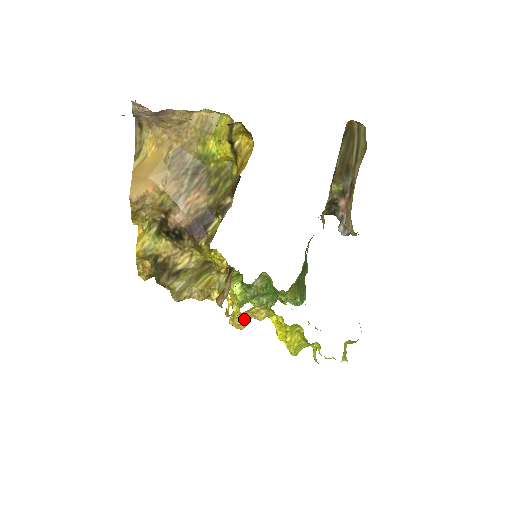
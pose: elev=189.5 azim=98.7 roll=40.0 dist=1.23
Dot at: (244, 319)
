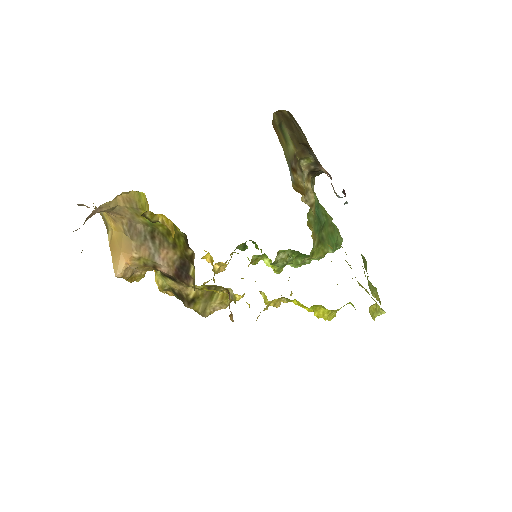
Dot at: occluded
